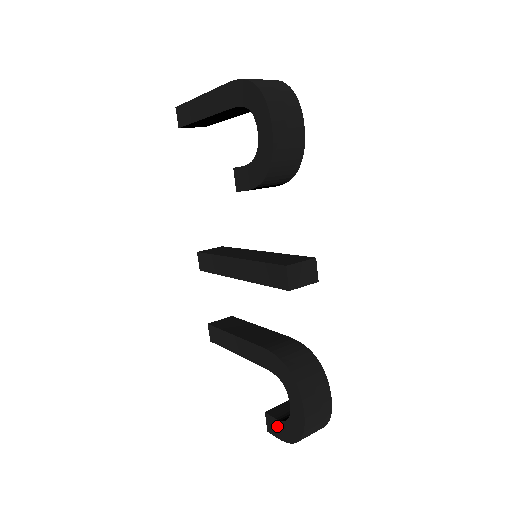
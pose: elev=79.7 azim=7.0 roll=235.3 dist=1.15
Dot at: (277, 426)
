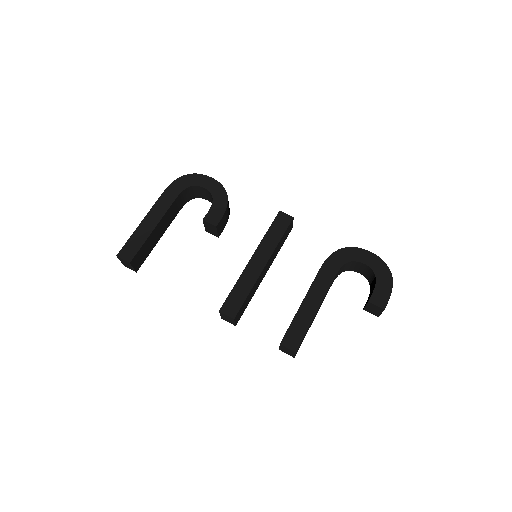
Dot at: (380, 291)
